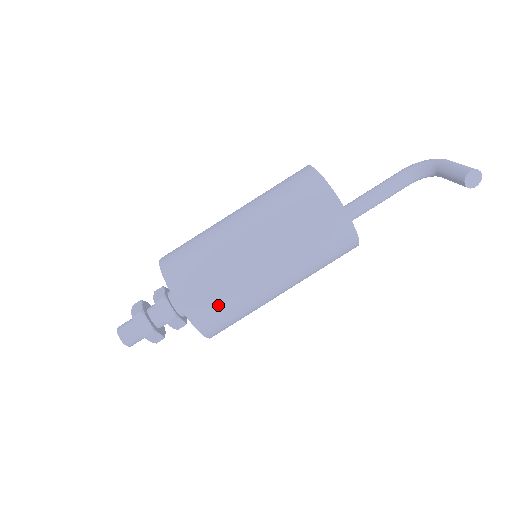
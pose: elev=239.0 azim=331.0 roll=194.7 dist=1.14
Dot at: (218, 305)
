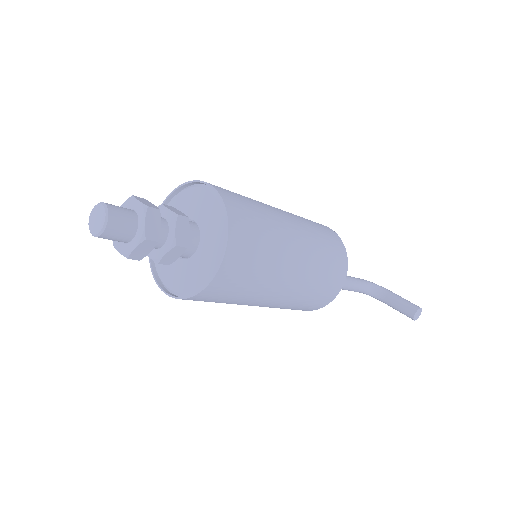
Dot at: (248, 269)
